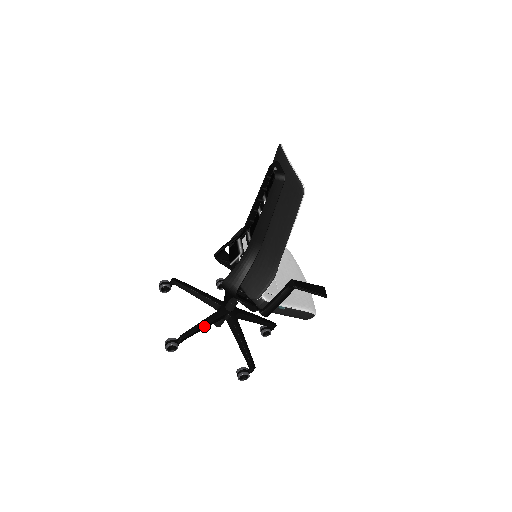
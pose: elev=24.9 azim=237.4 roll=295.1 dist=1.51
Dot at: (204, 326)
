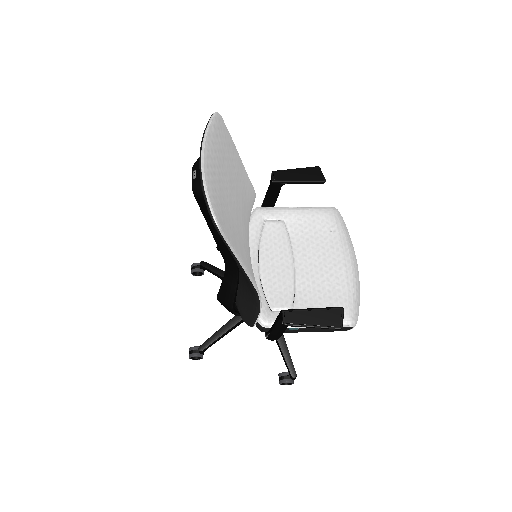
Dot at: (229, 329)
